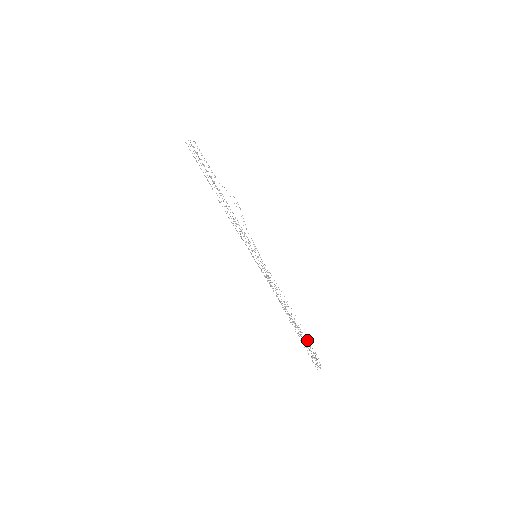
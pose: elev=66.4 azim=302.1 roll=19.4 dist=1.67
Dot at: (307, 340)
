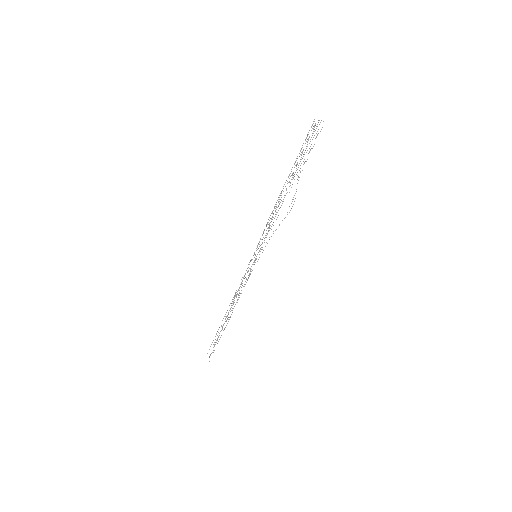
Dot at: occluded
